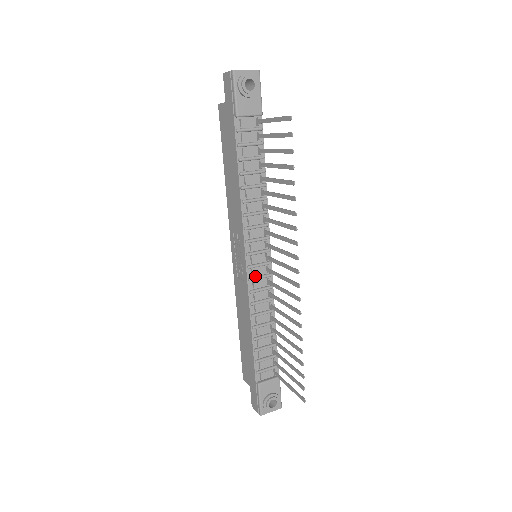
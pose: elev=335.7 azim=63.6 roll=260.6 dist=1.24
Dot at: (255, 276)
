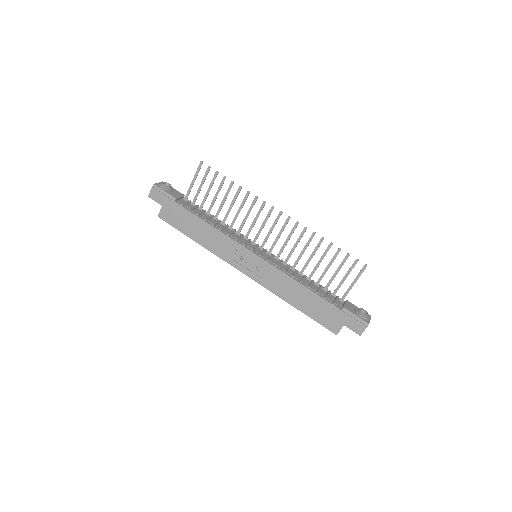
Dot at: (268, 259)
